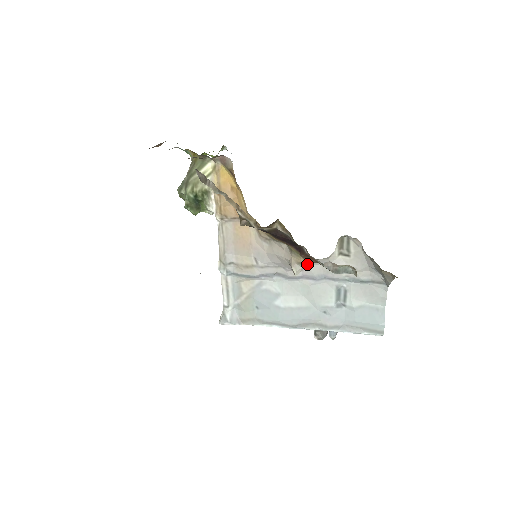
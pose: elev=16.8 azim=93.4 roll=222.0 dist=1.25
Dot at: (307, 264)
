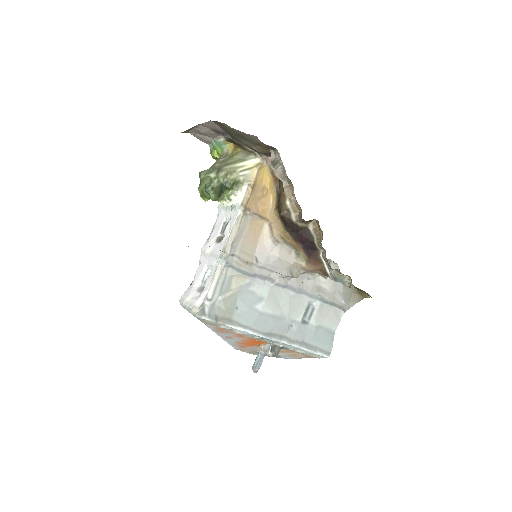
Dot at: (306, 271)
